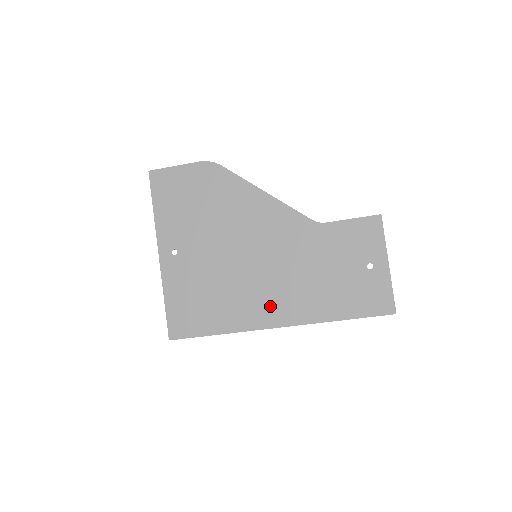
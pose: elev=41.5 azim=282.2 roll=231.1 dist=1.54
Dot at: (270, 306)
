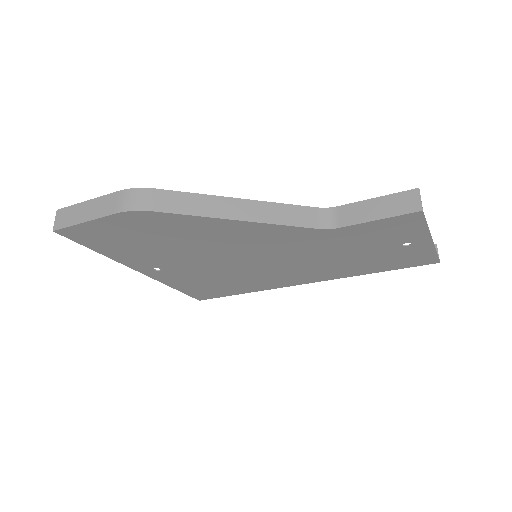
Dot at: (291, 277)
